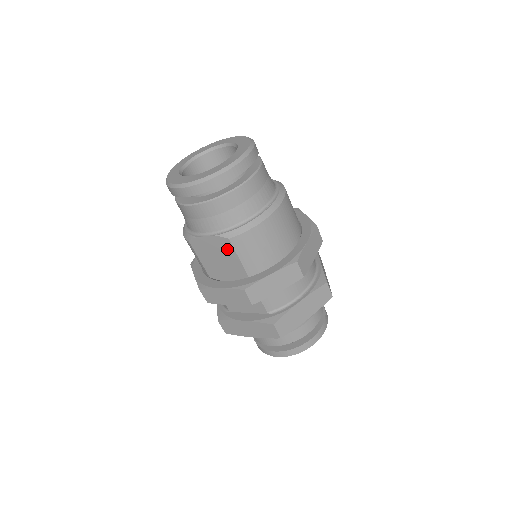
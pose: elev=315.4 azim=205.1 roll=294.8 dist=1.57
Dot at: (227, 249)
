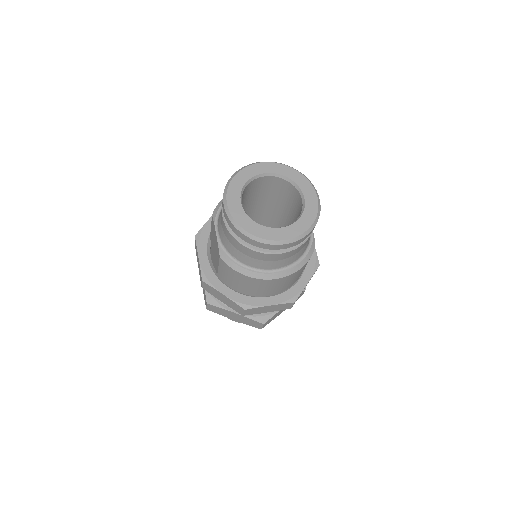
Dot at: (218, 255)
